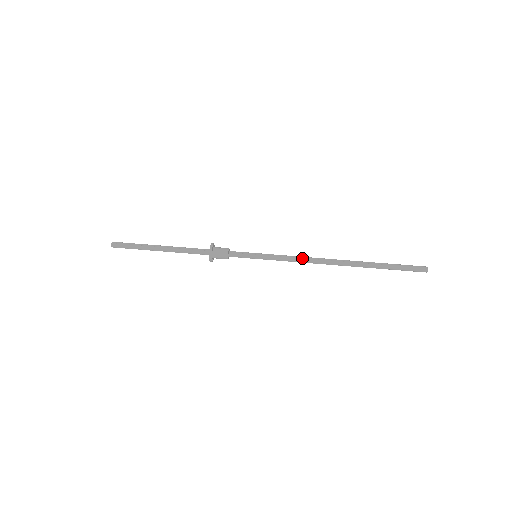
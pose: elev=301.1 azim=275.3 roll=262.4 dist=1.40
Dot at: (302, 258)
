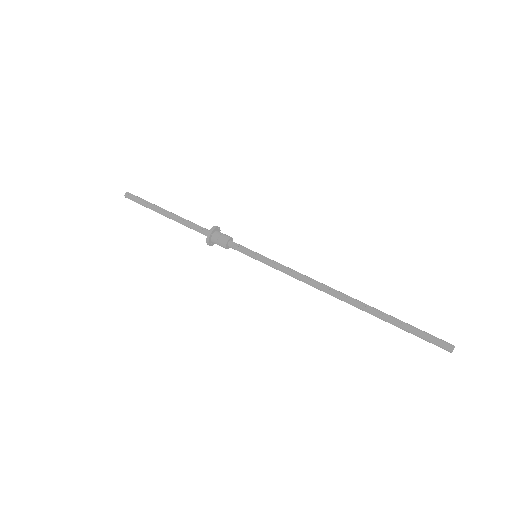
Dot at: (303, 277)
